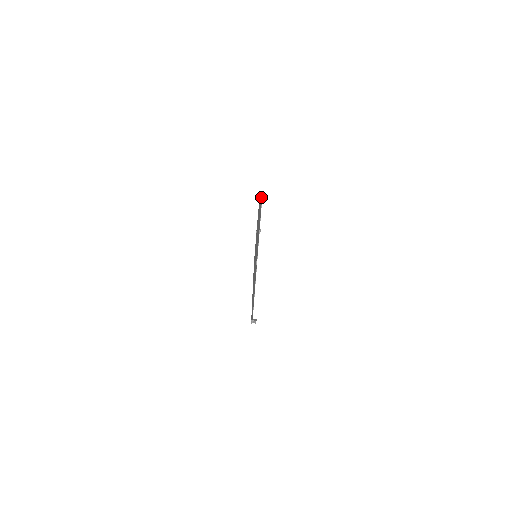
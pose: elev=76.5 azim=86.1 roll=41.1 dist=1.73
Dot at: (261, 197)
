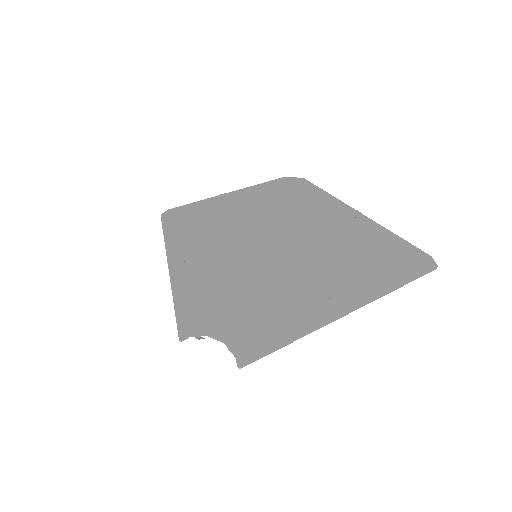
Dot at: (408, 245)
